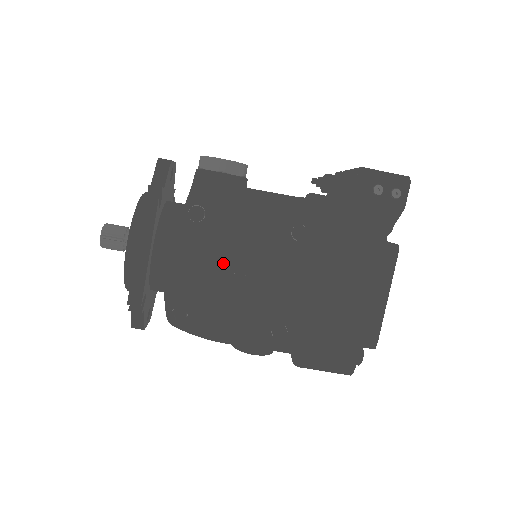
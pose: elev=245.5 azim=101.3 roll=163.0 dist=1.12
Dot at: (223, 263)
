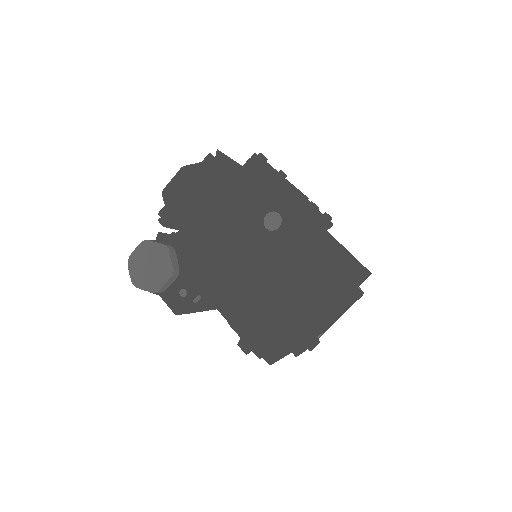
Dot at: occluded
